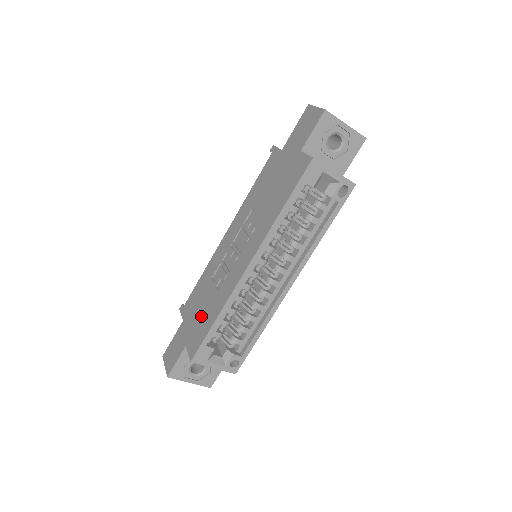
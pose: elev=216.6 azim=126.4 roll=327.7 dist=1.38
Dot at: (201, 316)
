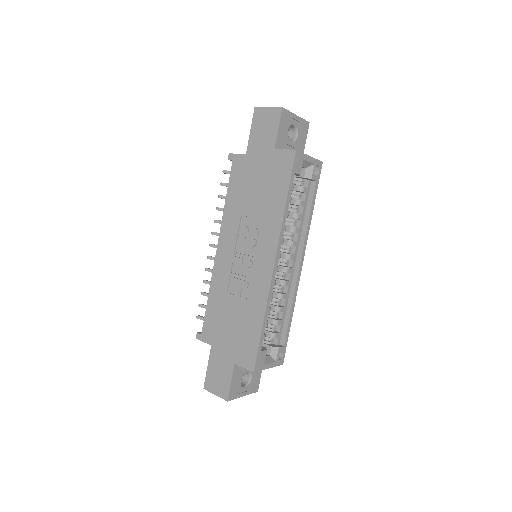
Dot at: (238, 330)
